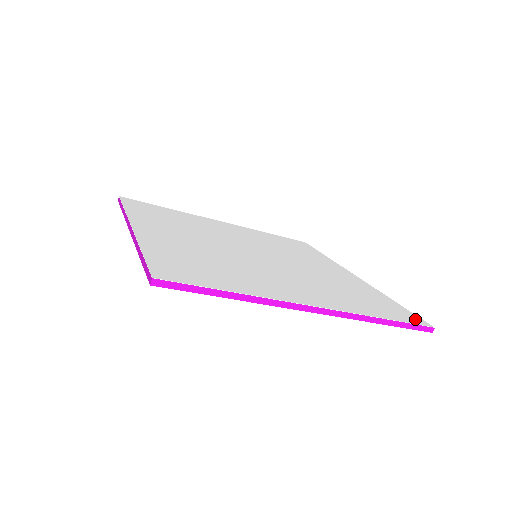
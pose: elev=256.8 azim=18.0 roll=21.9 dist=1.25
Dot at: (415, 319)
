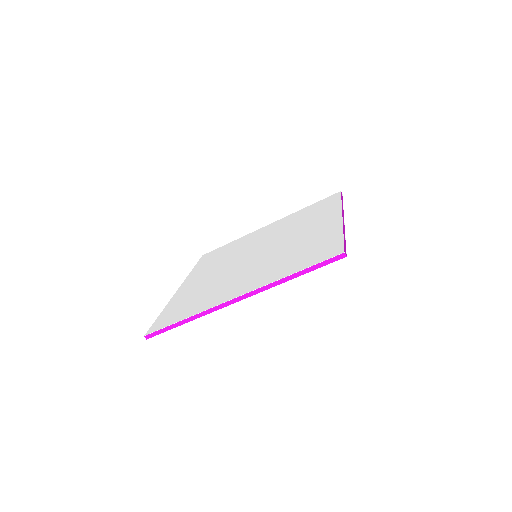
Dot at: (333, 252)
